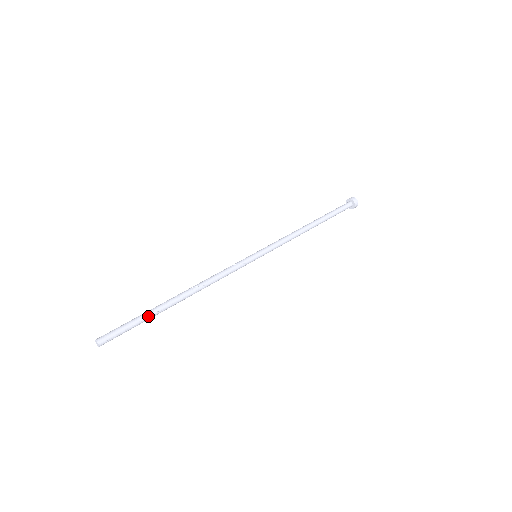
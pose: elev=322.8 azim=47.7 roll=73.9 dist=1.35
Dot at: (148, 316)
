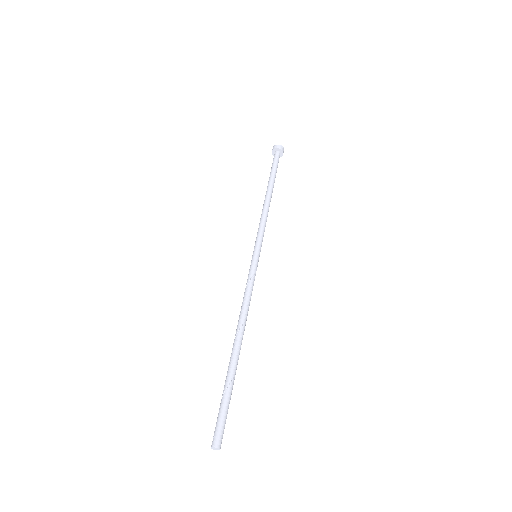
Dot at: occluded
